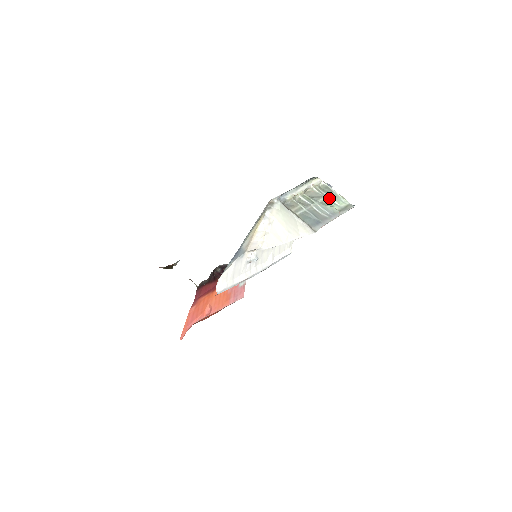
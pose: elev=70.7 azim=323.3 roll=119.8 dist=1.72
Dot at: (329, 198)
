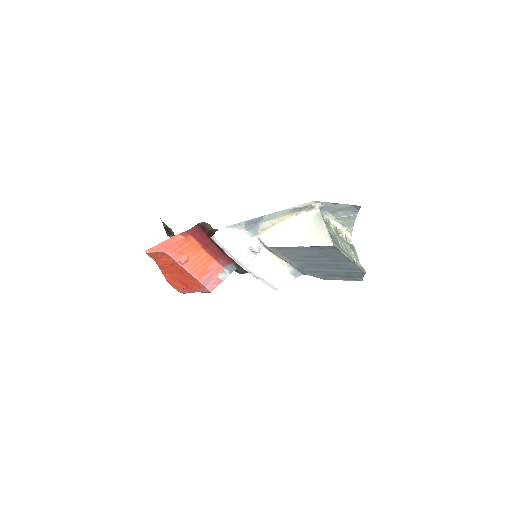
Dot at: (351, 251)
